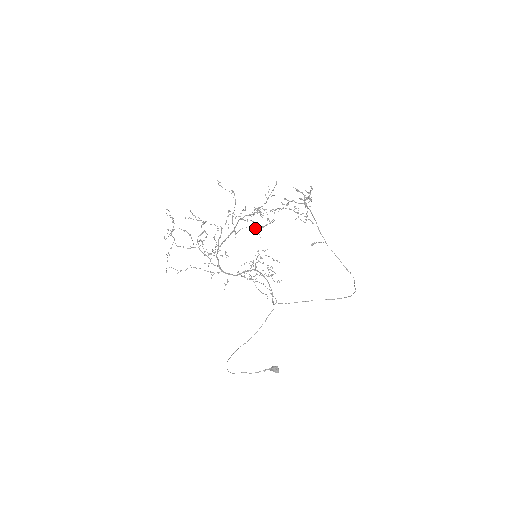
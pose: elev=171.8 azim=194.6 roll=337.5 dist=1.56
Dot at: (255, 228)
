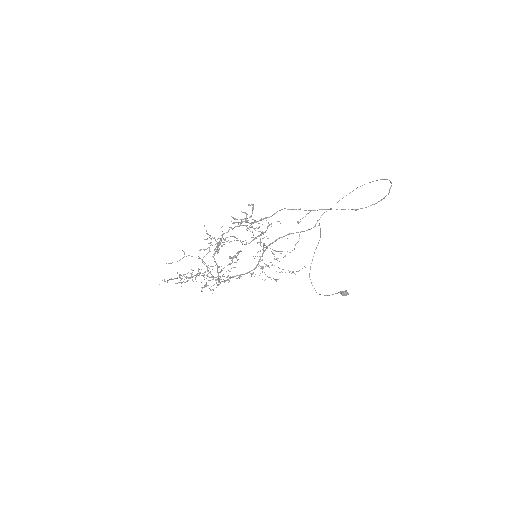
Dot at: (230, 264)
